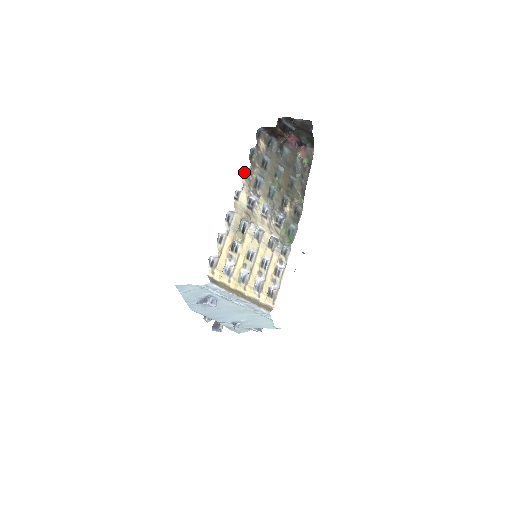
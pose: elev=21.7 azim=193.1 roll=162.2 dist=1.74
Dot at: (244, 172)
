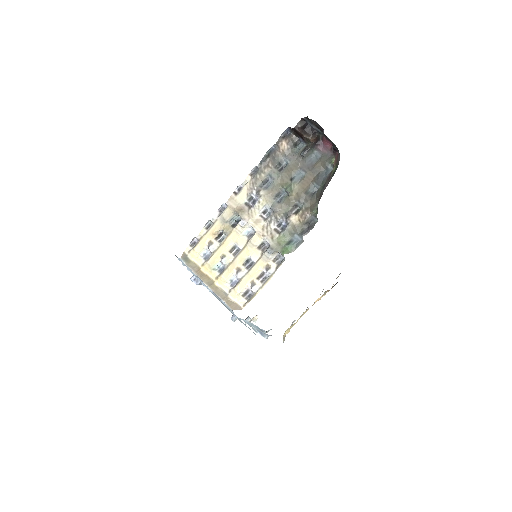
Dot at: (254, 170)
